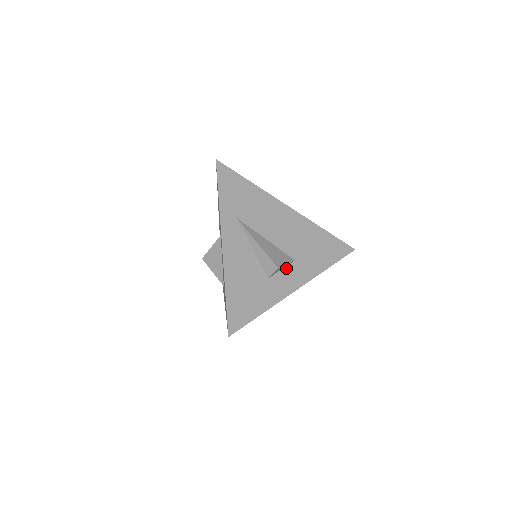
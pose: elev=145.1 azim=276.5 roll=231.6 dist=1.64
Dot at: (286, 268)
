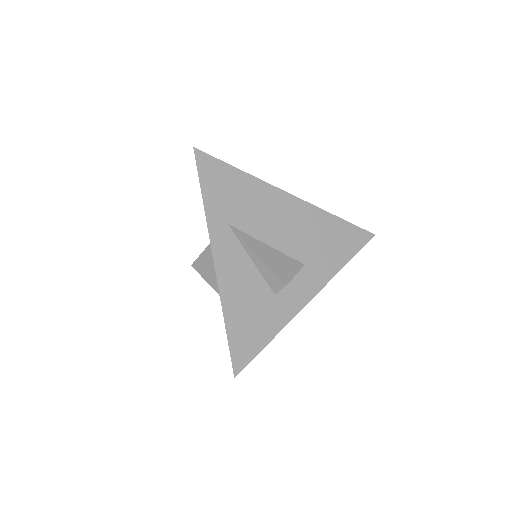
Dot at: (295, 277)
